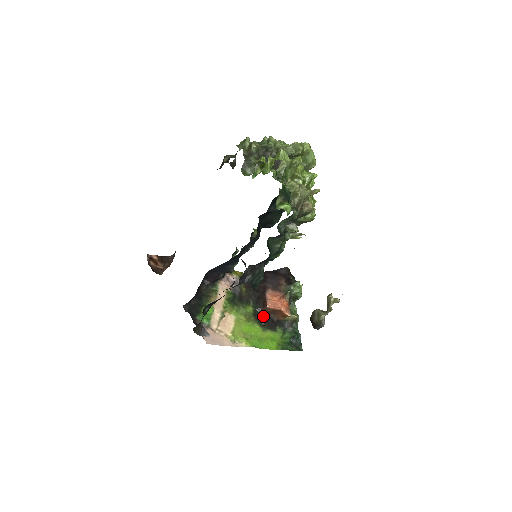
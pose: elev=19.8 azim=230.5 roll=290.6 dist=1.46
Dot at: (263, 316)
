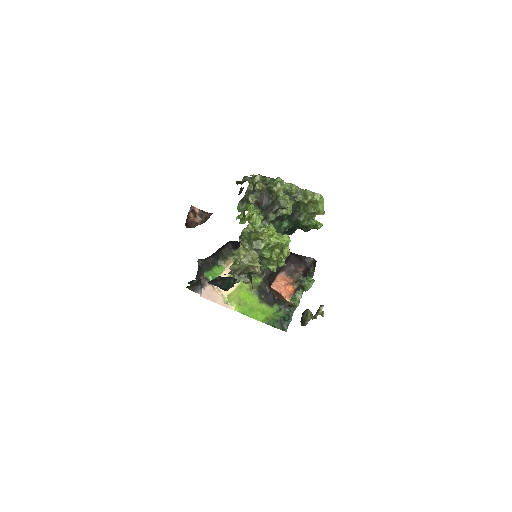
Dot at: (267, 291)
